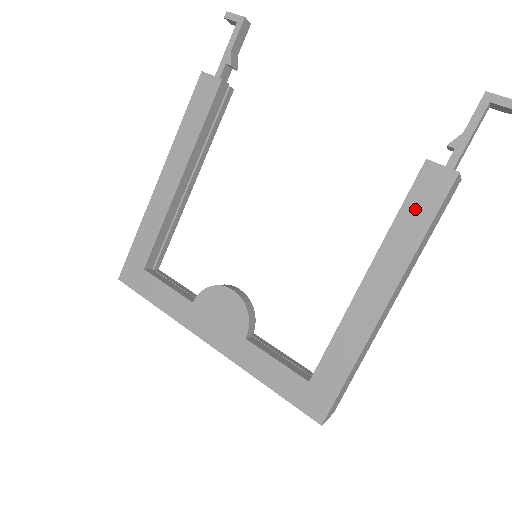
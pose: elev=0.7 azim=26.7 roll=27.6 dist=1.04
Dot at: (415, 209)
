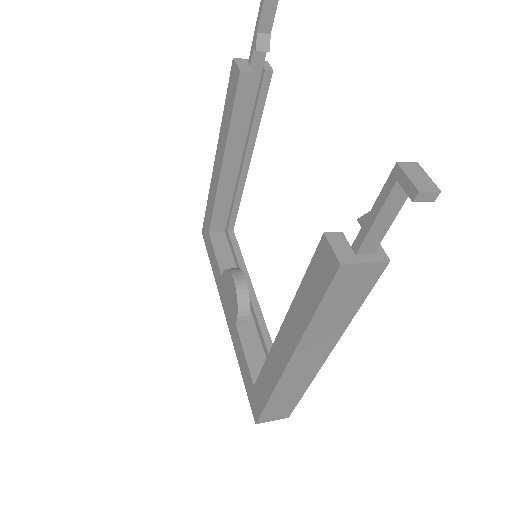
Dot at: (311, 284)
